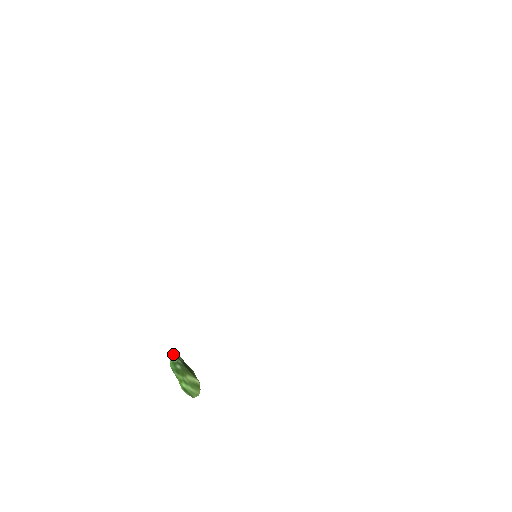
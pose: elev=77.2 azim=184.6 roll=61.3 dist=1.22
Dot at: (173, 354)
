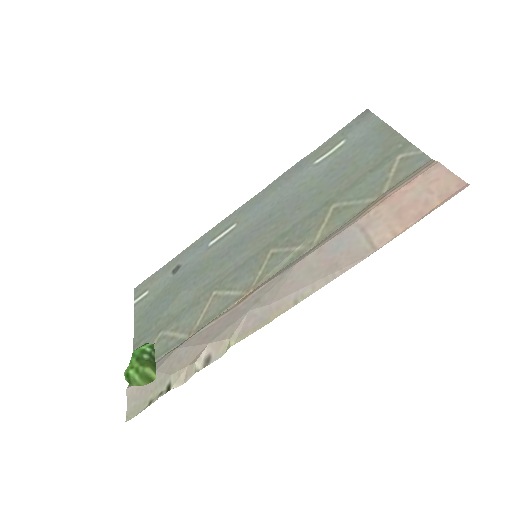
Dot at: (153, 345)
